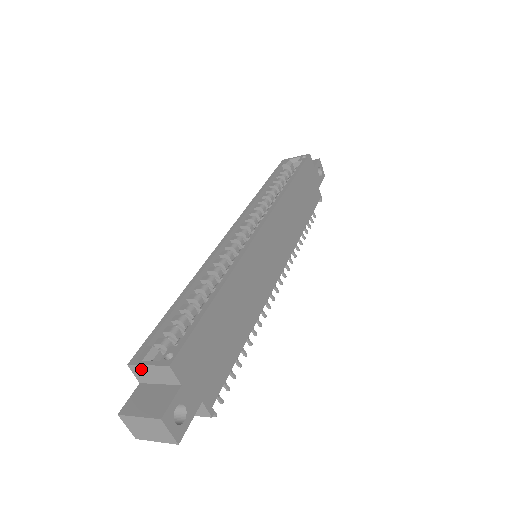
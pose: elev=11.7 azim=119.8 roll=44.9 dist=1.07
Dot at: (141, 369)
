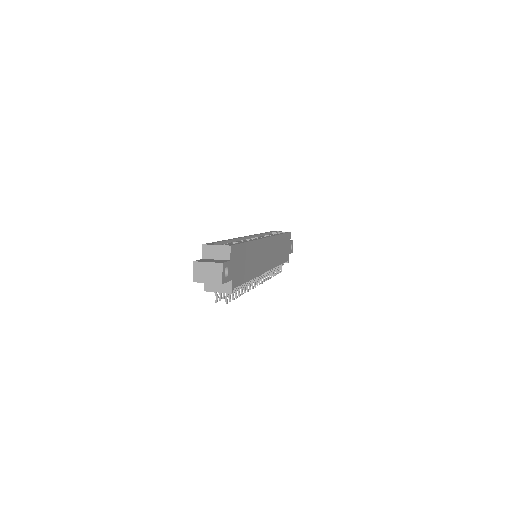
Dot at: (210, 248)
